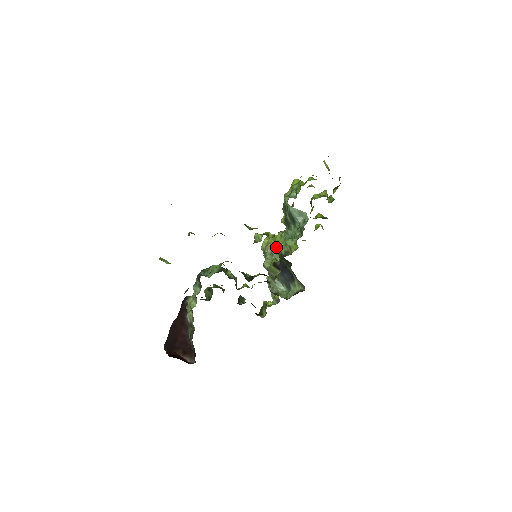
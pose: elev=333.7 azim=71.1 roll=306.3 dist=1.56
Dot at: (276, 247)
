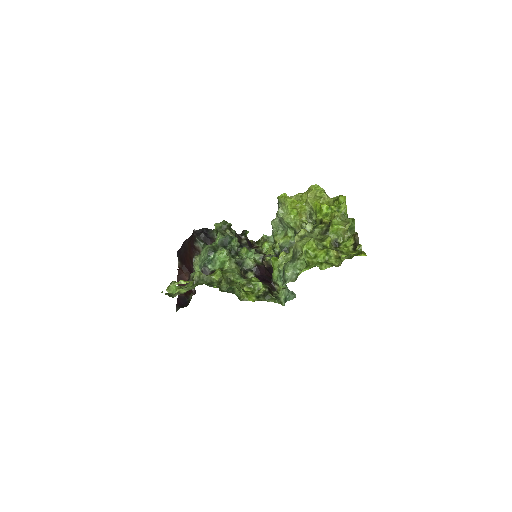
Dot at: (272, 266)
